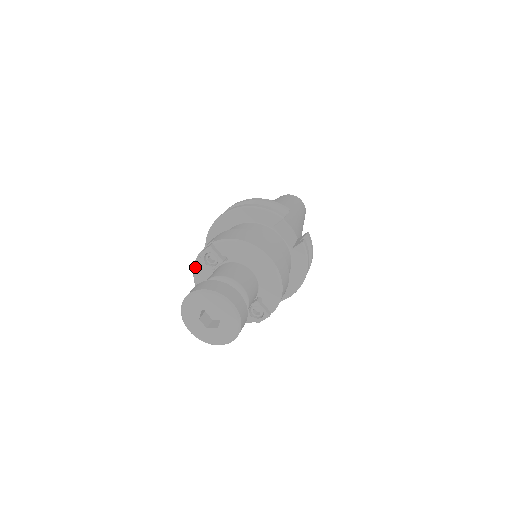
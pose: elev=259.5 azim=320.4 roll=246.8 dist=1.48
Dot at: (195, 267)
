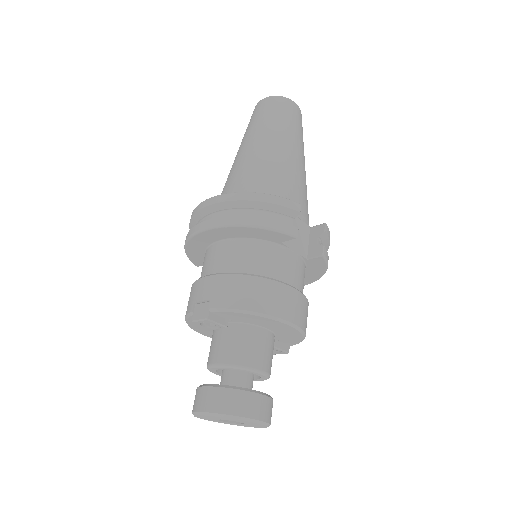
Dot at: (187, 320)
